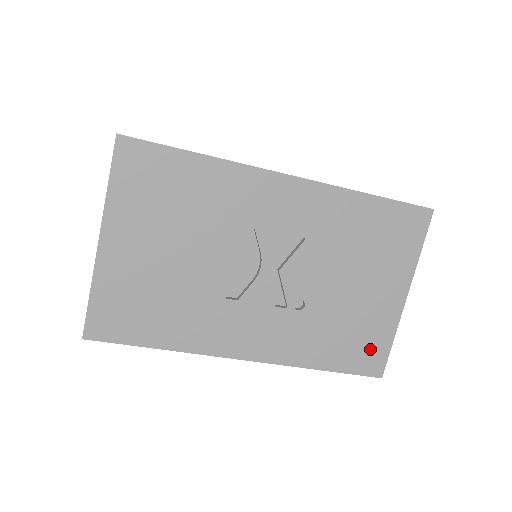
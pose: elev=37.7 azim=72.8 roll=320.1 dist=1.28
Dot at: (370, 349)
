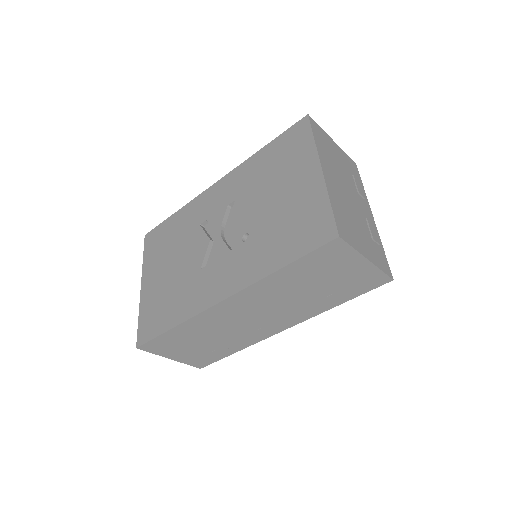
Dot at: (313, 224)
